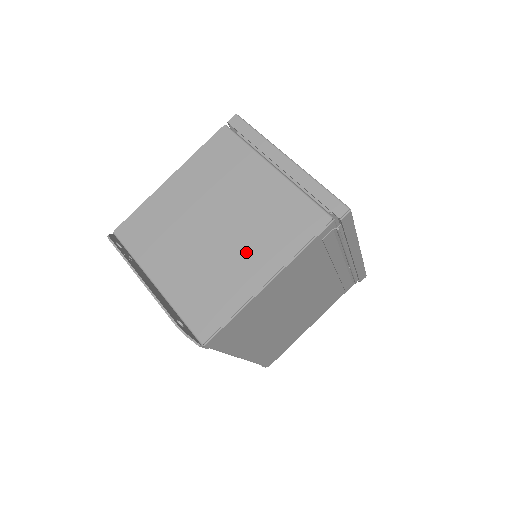
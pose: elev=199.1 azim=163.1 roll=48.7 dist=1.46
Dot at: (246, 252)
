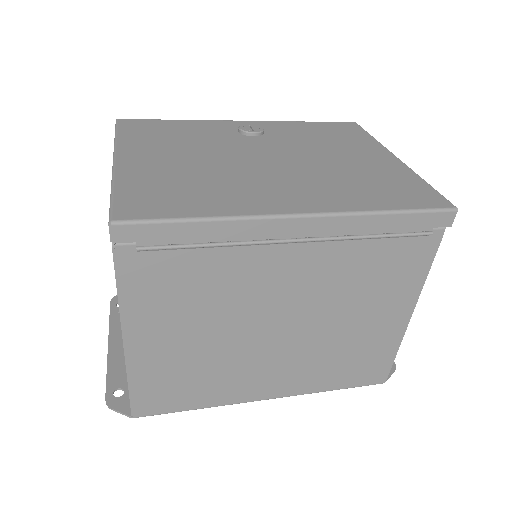
Dot at: occluded
